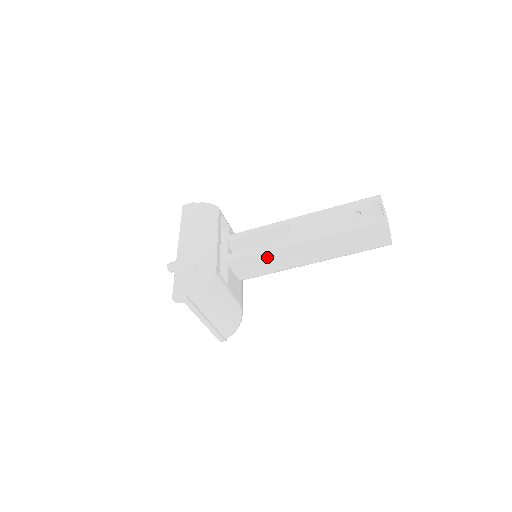
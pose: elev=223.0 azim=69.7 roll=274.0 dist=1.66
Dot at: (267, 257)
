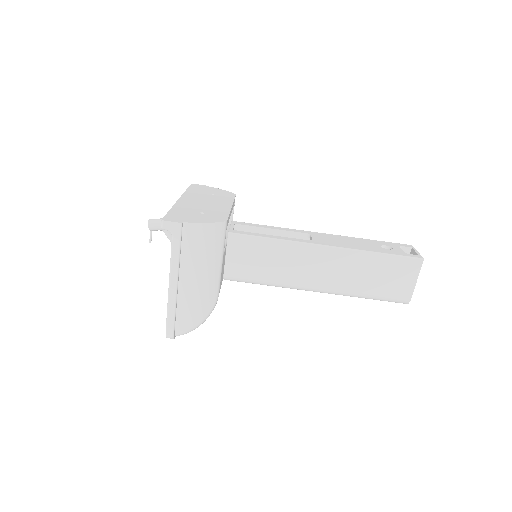
Dot at: (277, 251)
